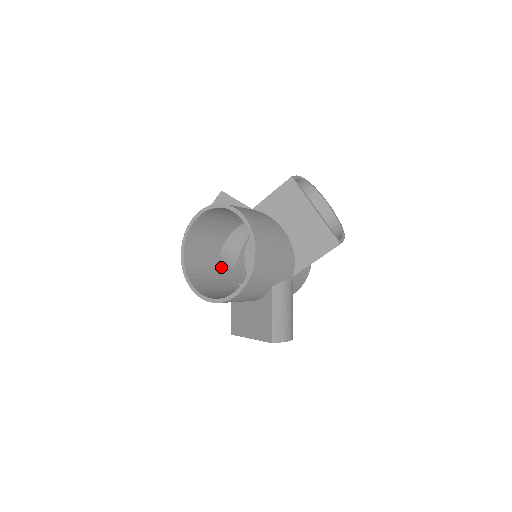
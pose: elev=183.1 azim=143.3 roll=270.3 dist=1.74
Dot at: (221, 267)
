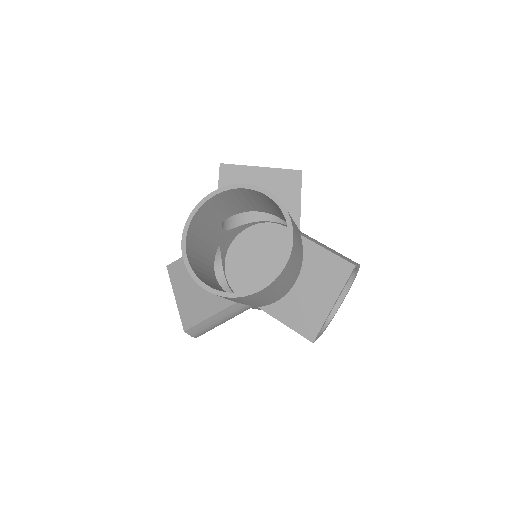
Dot at: occluded
